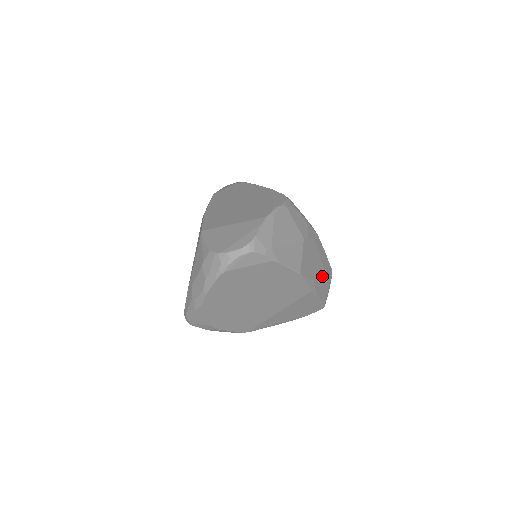
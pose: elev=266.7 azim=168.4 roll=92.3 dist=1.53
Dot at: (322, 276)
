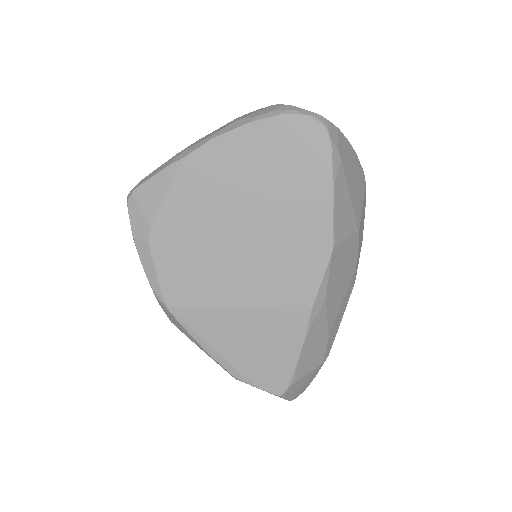
Dot at: (327, 326)
